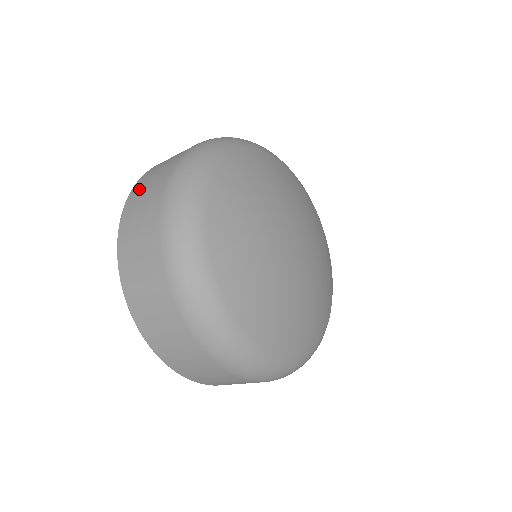
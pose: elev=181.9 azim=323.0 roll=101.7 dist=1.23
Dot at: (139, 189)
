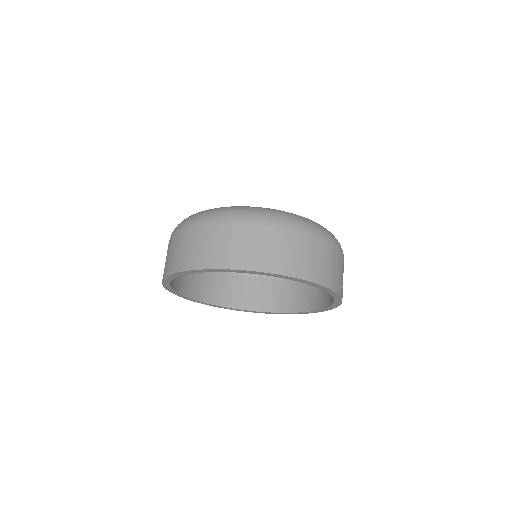
Dot at: occluded
